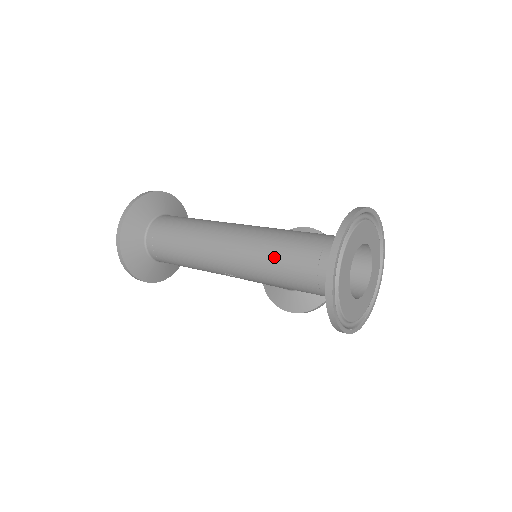
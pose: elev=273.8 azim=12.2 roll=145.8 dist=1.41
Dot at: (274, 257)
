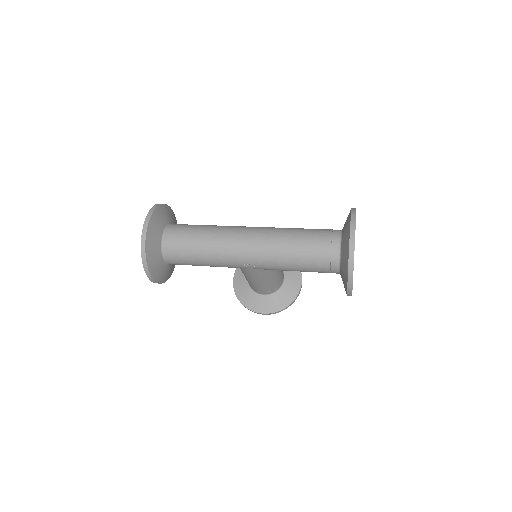
Dot at: (294, 243)
